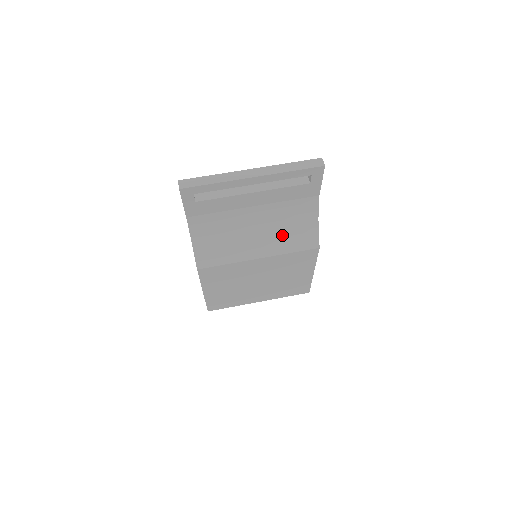
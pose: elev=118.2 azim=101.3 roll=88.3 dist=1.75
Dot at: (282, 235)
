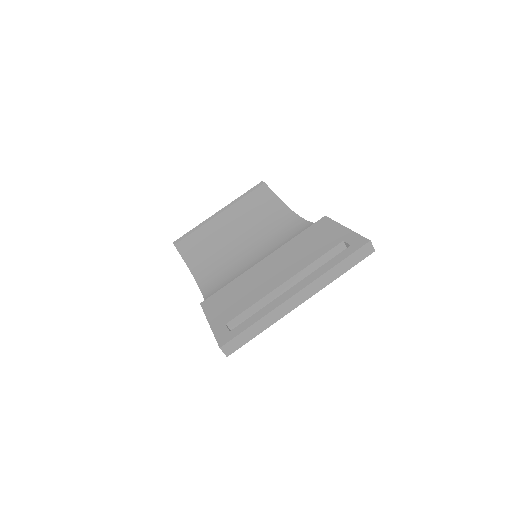
Dot at: occluded
